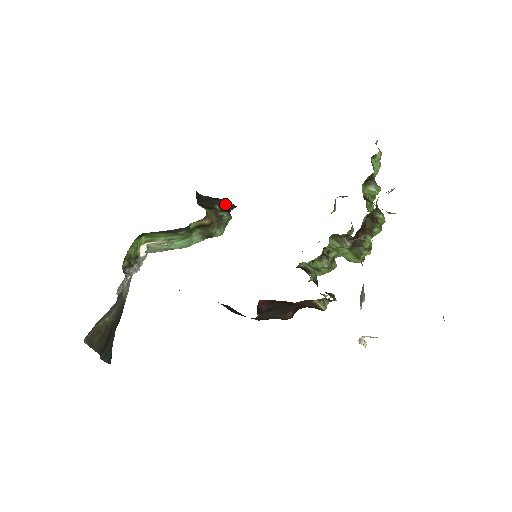
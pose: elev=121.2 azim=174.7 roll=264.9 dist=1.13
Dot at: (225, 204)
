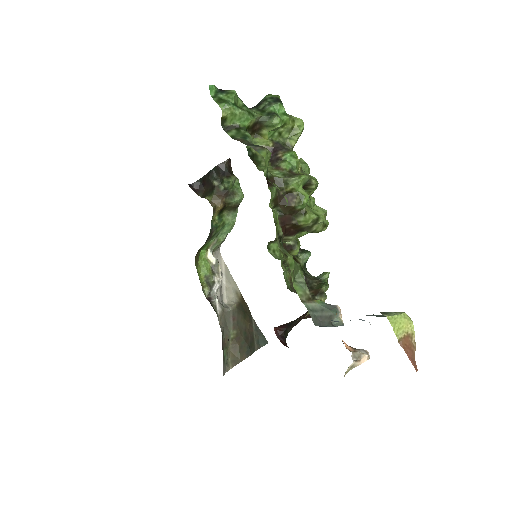
Dot at: (218, 171)
